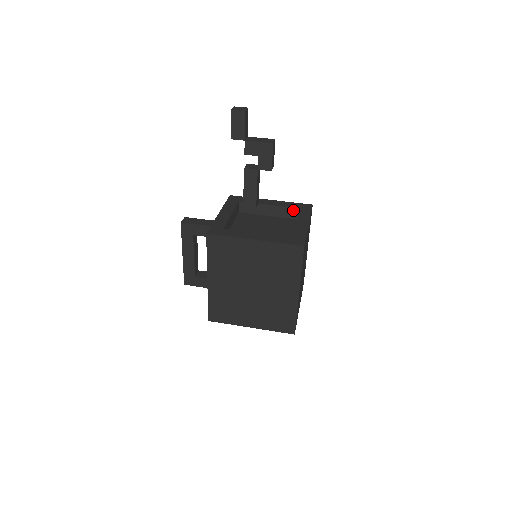
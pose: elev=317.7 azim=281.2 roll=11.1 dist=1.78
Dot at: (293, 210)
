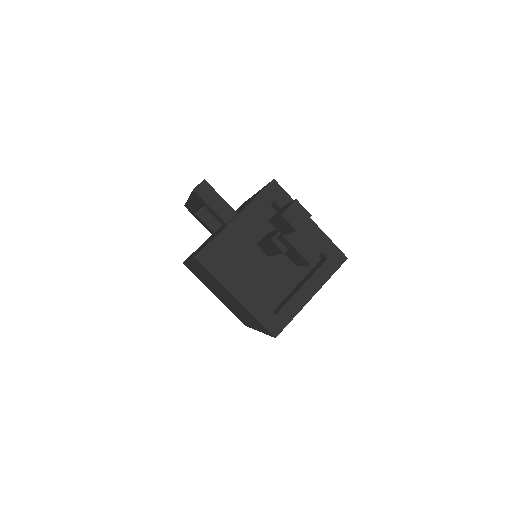
Dot at: (321, 253)
